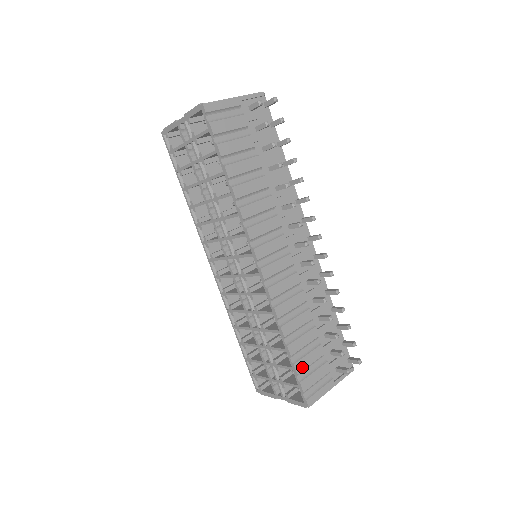
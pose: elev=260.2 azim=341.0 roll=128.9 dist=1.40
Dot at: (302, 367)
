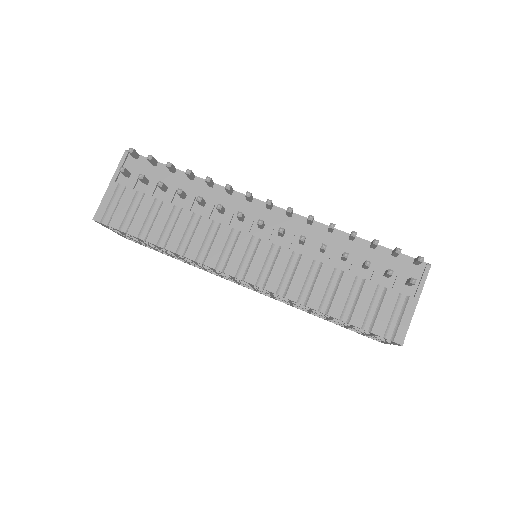
Dot at: (361, 318)
